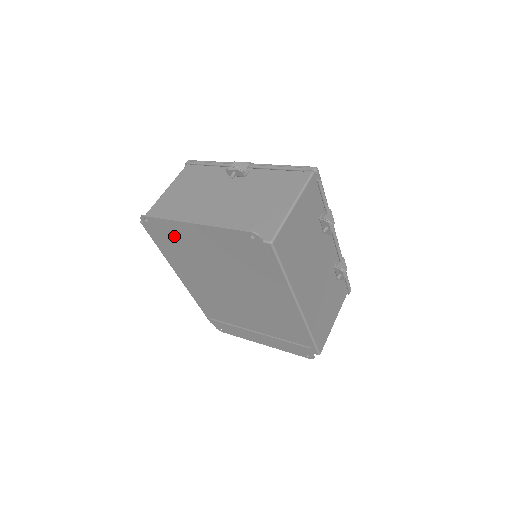
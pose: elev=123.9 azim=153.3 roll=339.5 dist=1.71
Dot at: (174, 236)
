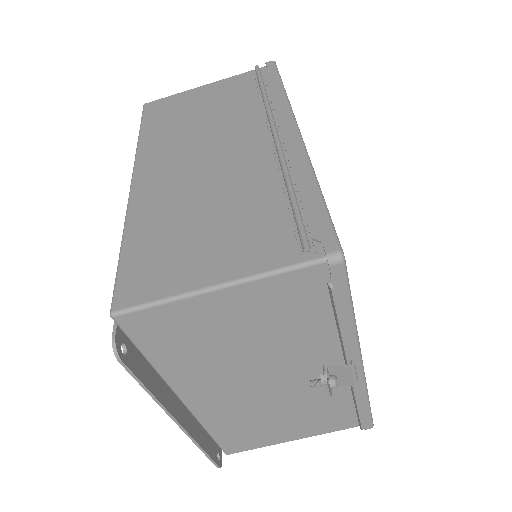
Dot at: occluded
